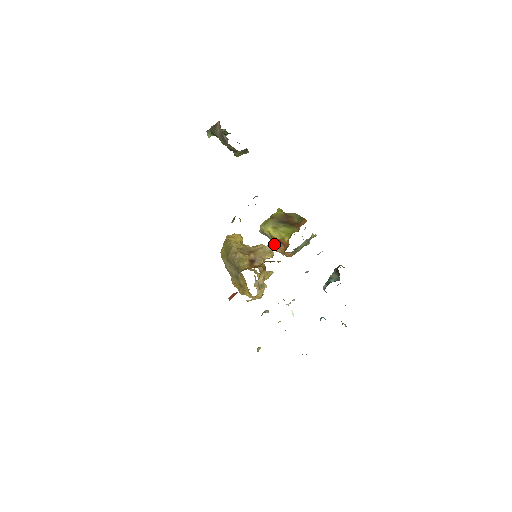
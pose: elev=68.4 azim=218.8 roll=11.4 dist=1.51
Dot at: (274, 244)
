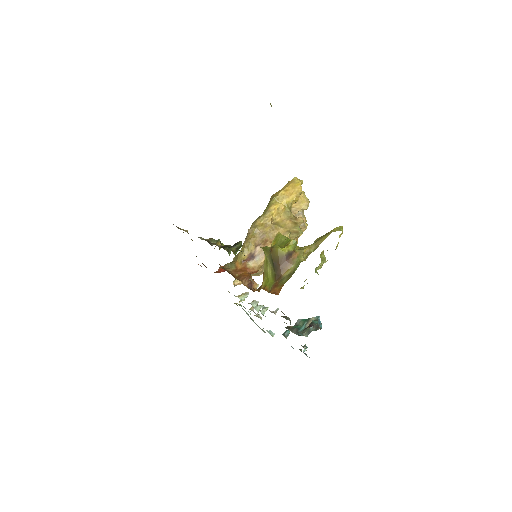
Dot at: occluded
